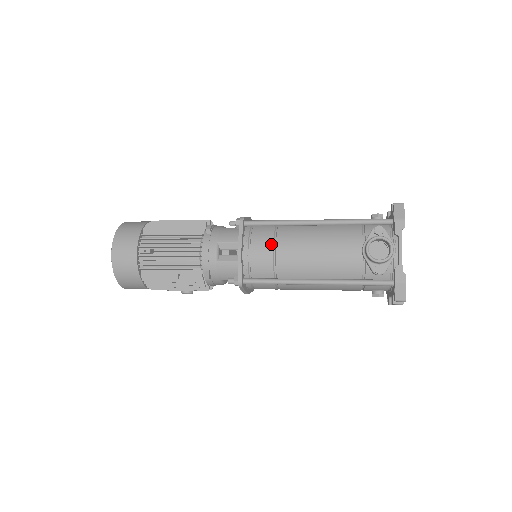
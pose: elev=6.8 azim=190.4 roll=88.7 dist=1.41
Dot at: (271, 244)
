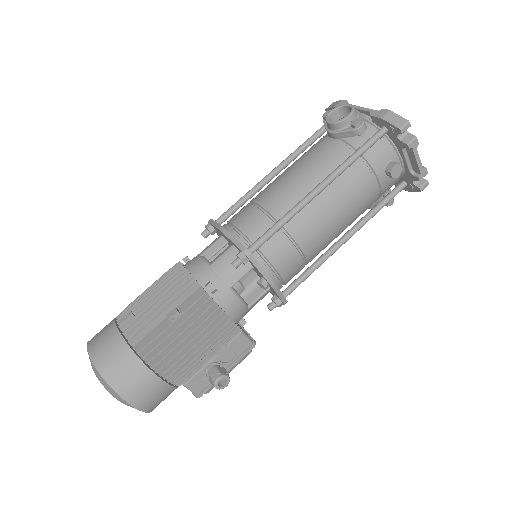
Dot at: (250, 206)
